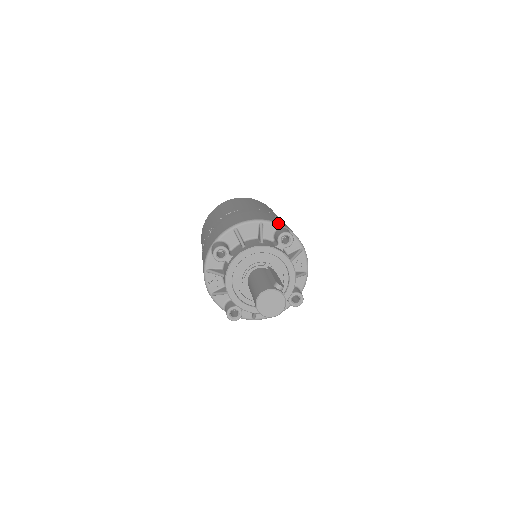
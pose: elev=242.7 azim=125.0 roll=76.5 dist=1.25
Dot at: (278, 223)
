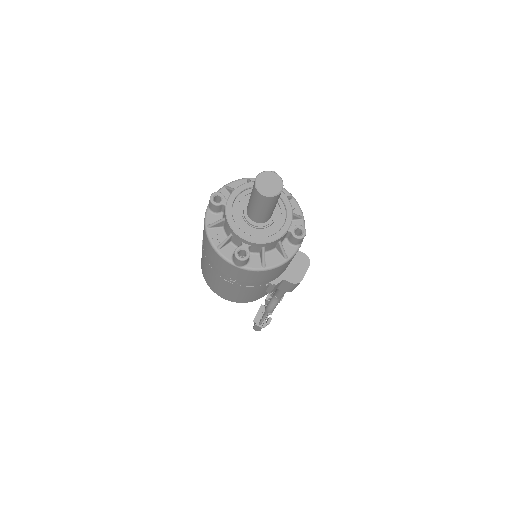
Dot at: occluded
